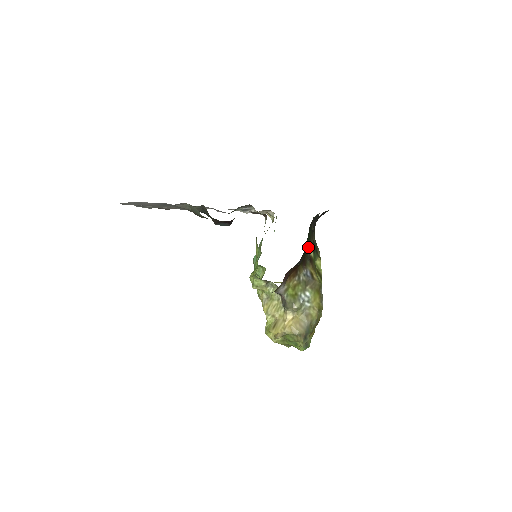
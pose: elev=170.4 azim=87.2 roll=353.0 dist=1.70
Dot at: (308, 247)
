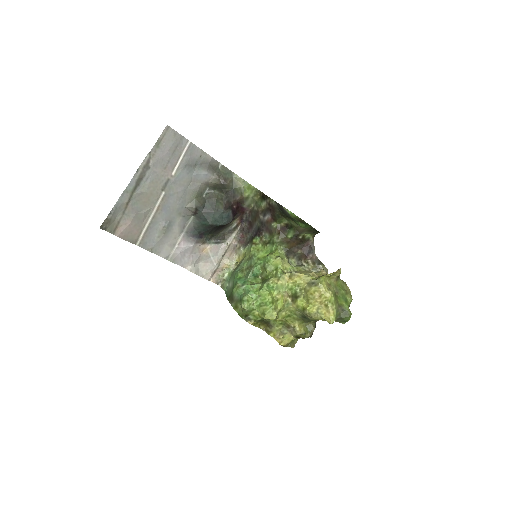
Dot at: occluded
